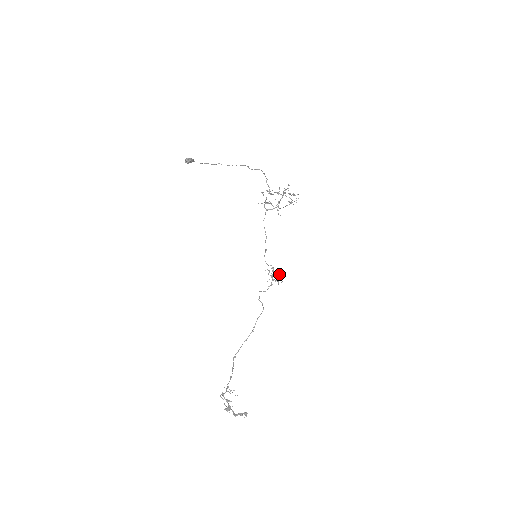
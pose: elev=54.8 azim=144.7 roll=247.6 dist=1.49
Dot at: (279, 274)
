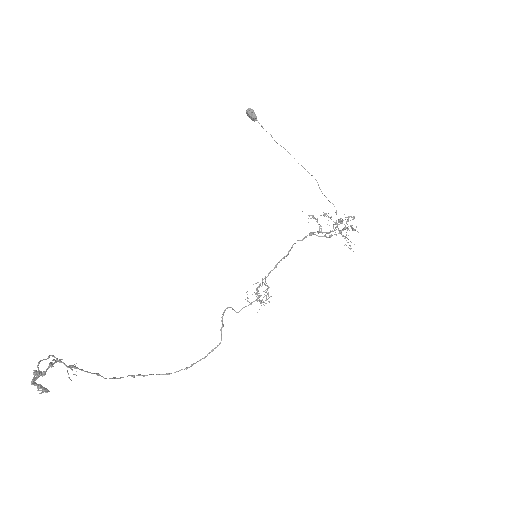
Dot at: (268, 293)
